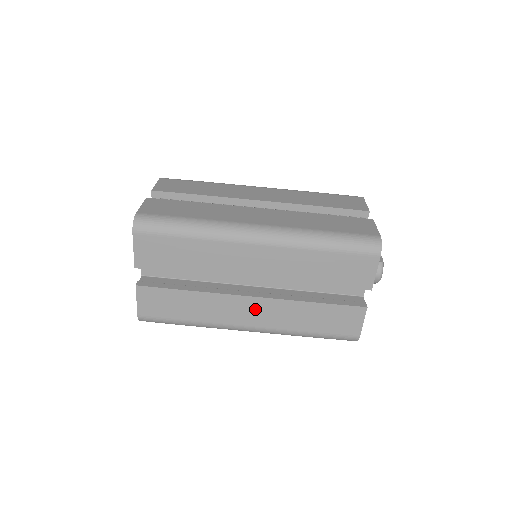
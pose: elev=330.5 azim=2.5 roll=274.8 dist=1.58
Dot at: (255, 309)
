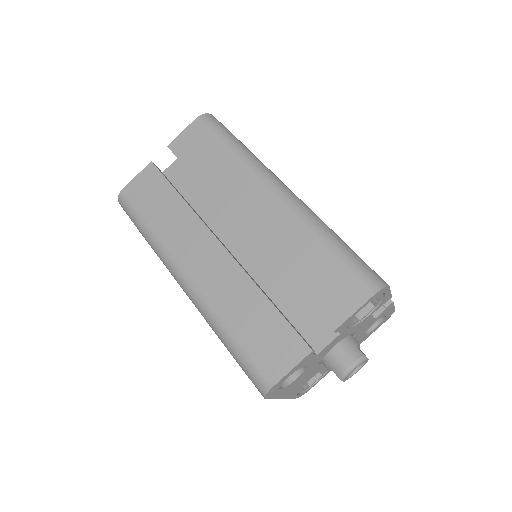
Dot at: (211, 259)
